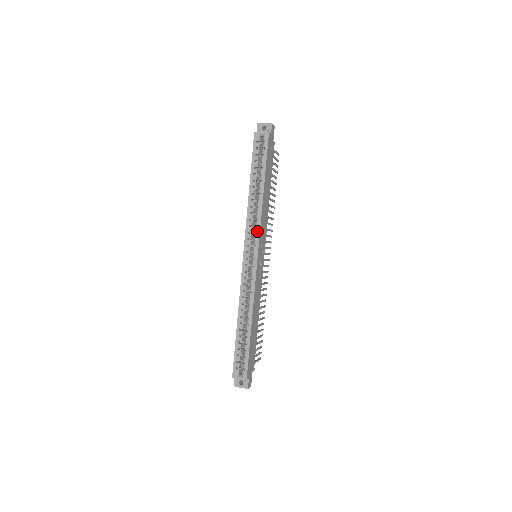
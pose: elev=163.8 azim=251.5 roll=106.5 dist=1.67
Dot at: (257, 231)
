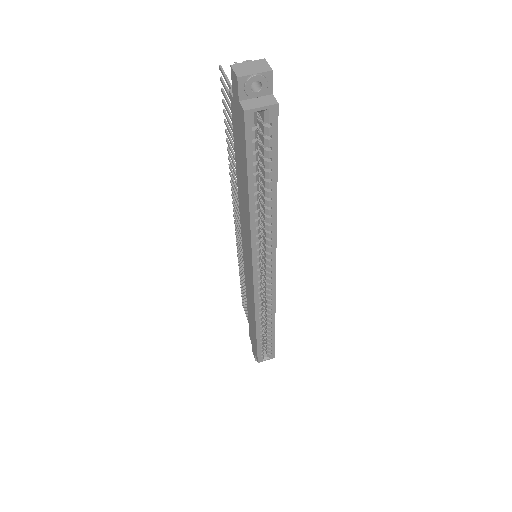
Dot at: (272, 251)
